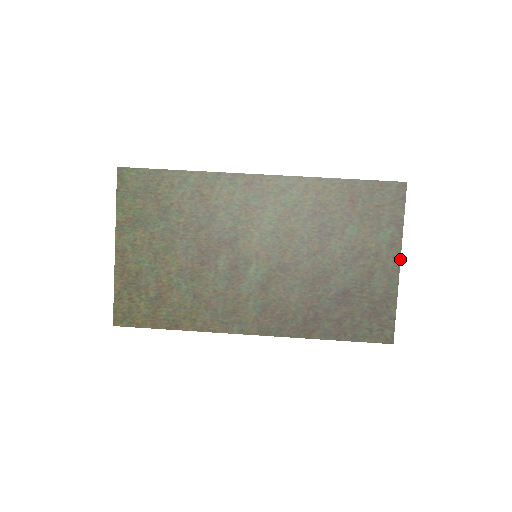
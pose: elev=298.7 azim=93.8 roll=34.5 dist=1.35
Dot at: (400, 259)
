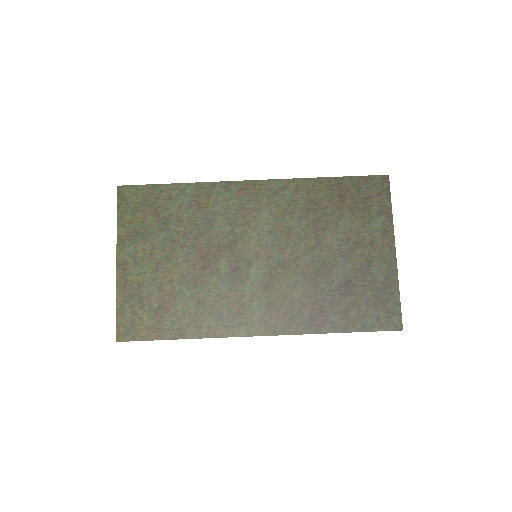
Dot at: occluded
